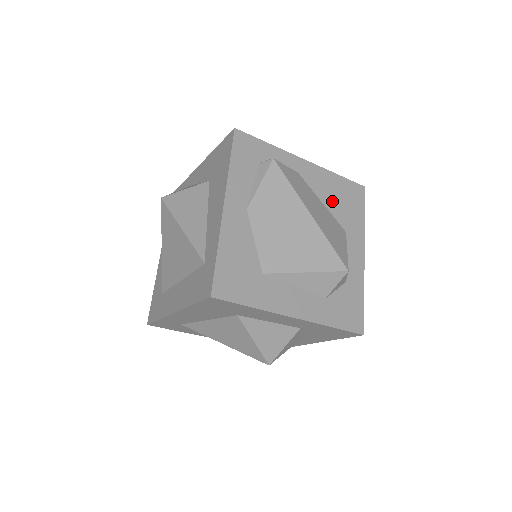
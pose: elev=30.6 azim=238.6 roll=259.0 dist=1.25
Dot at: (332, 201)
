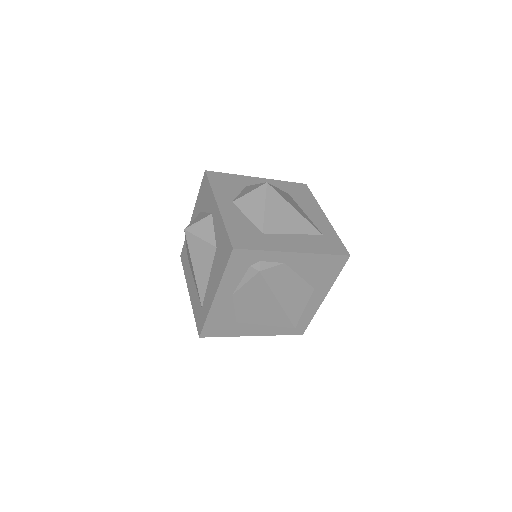
Dot at: (310, 273)
